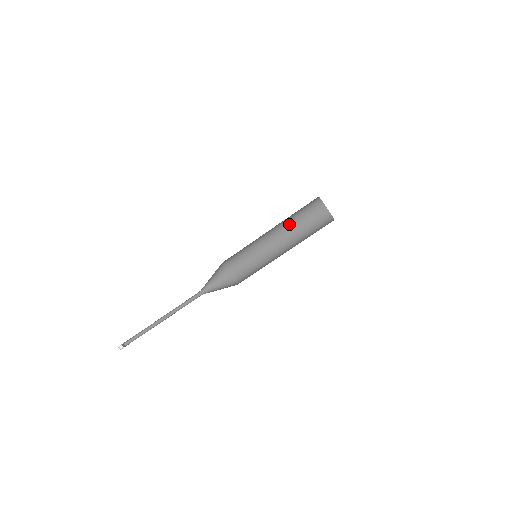
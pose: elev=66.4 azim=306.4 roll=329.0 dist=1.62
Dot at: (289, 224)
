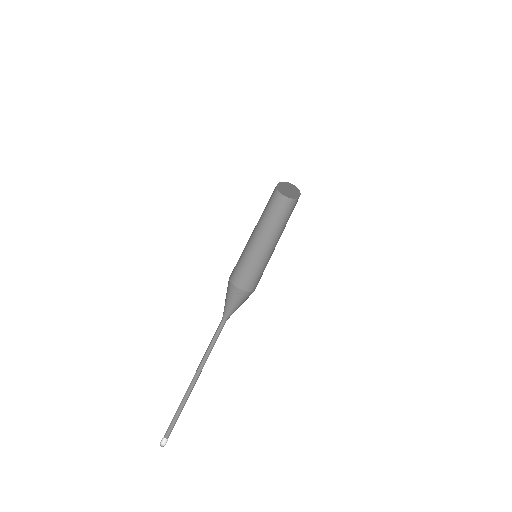
Dot at: (263, 220)
